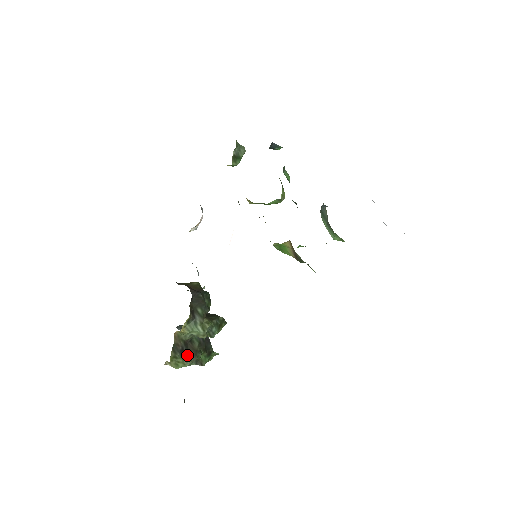
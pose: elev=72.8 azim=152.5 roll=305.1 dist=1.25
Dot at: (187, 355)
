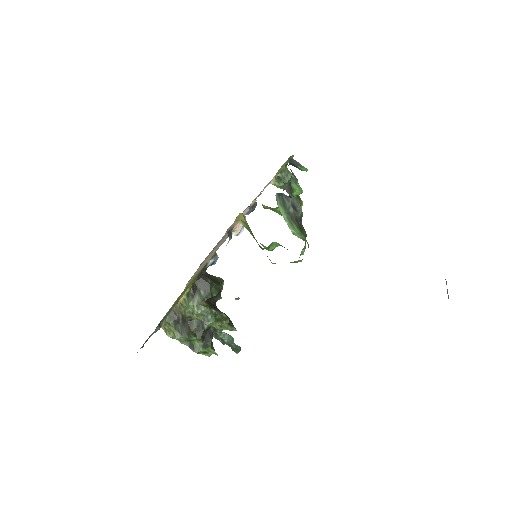
Dot at: (181, 329)
